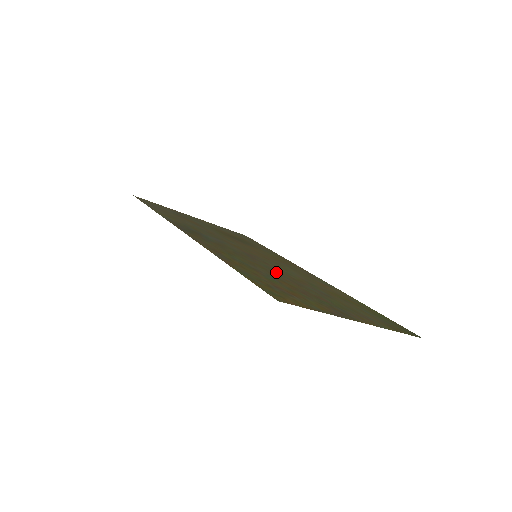
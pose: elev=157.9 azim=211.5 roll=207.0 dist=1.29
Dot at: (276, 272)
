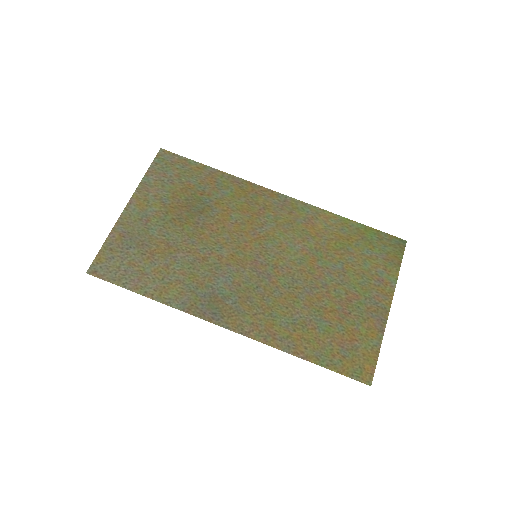
Dot at: (300, 286)
